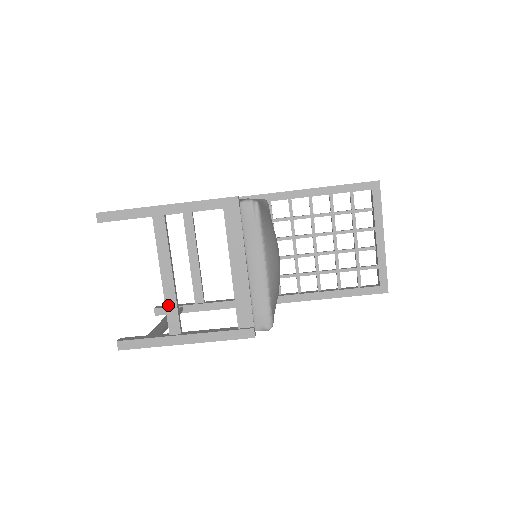
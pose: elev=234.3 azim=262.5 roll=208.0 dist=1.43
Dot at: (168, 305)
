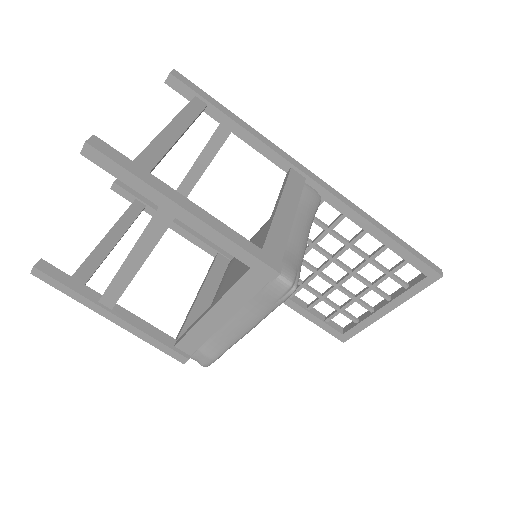
Dot at: (115, 283)
